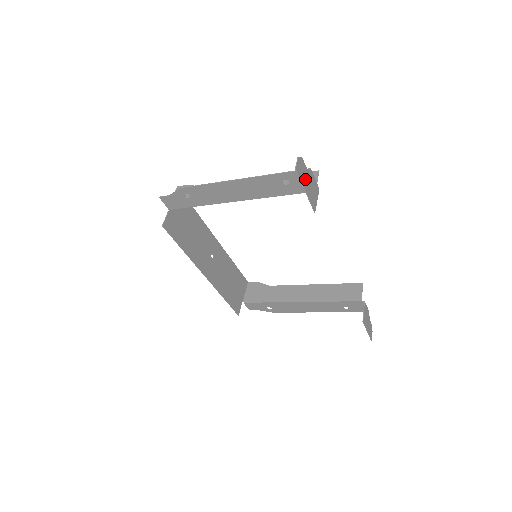
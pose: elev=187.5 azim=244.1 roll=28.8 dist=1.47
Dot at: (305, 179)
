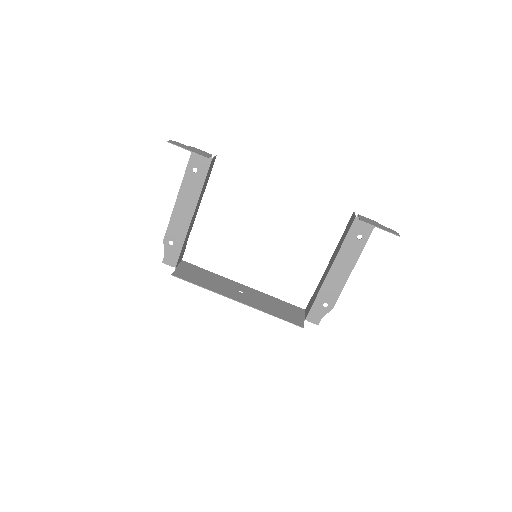
Dot at: (185, 147)
